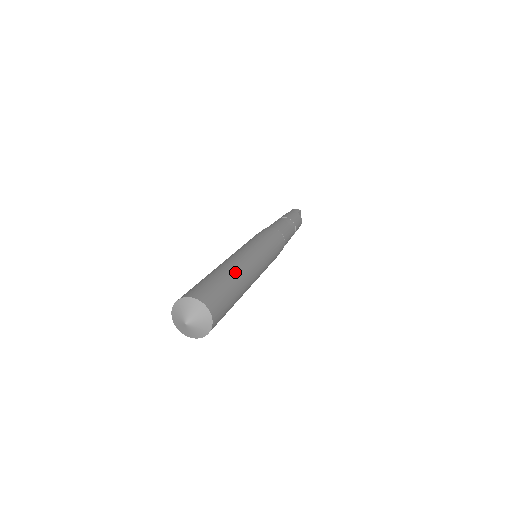
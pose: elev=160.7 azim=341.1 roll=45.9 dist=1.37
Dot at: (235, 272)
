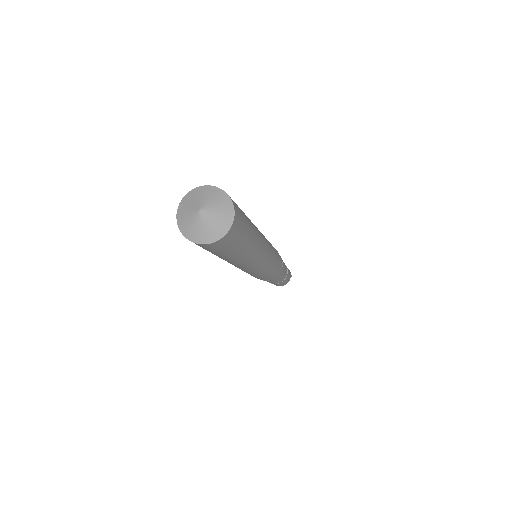
Dot at: (257, 236)
